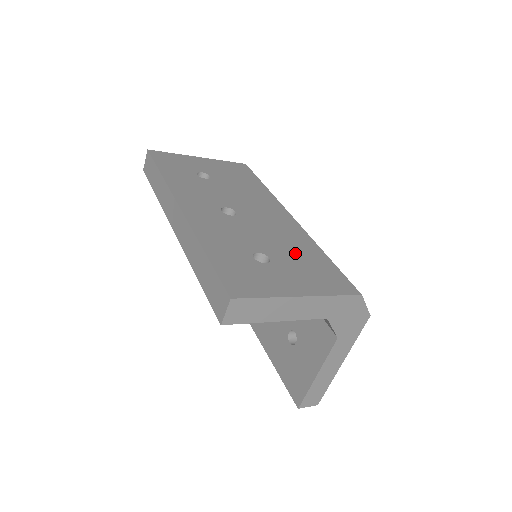
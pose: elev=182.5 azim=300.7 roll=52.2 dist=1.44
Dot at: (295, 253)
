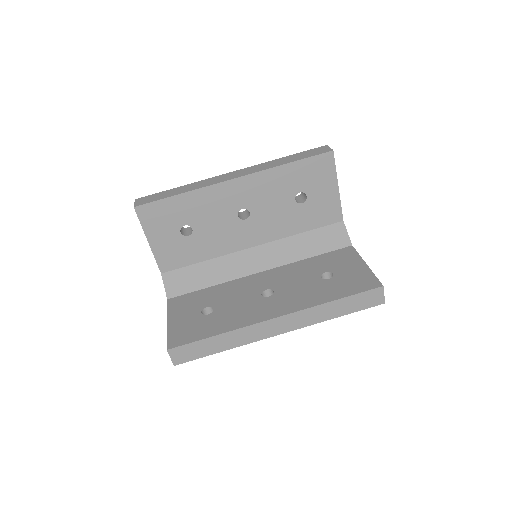
Dot at: occluded
